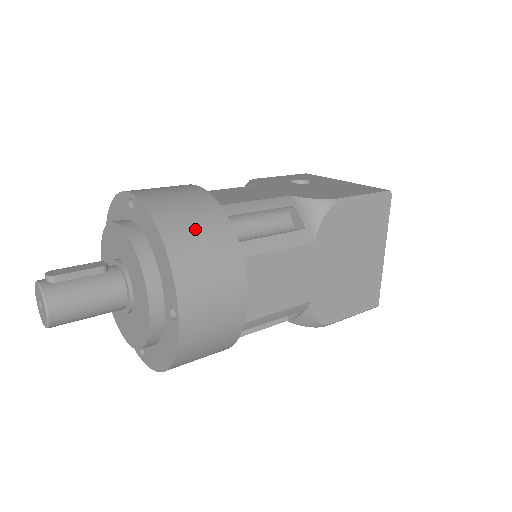
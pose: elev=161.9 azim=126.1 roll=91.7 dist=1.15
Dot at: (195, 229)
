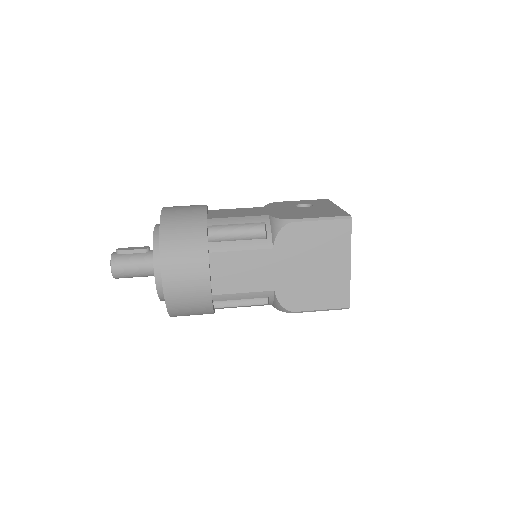
Dot at: (182, 231)
